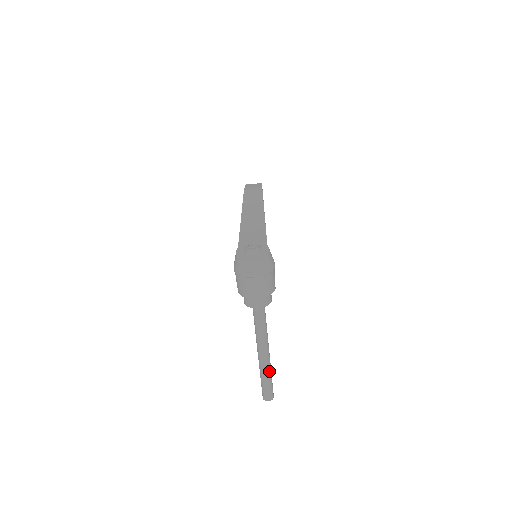
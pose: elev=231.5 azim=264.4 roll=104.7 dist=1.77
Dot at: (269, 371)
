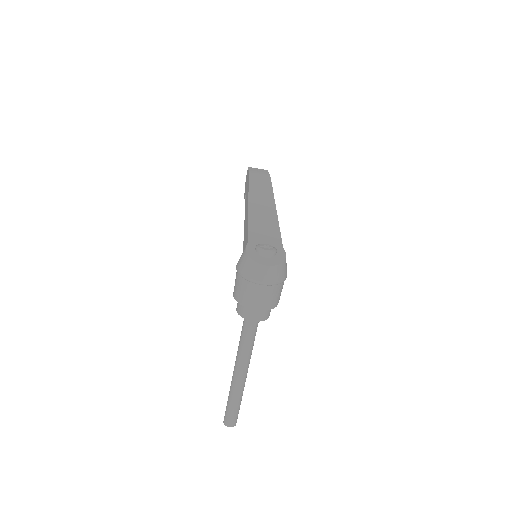
Dot at: (241, 394)
